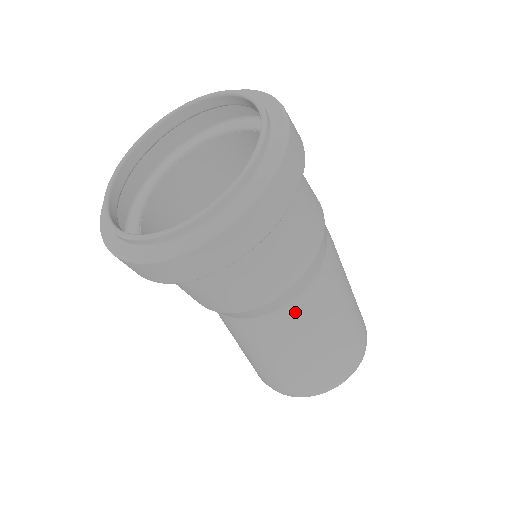
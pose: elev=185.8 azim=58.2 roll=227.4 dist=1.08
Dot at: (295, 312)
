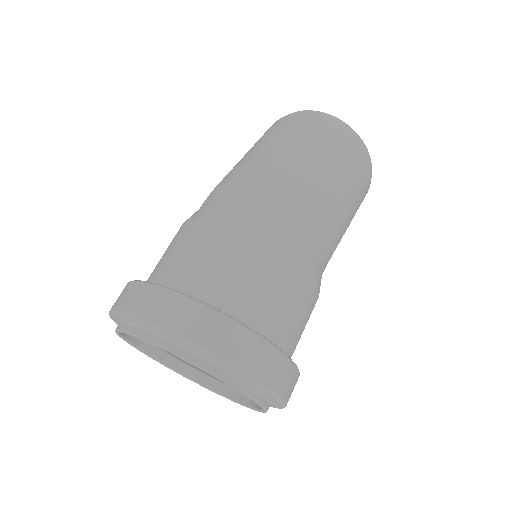
Dot at: occluded
